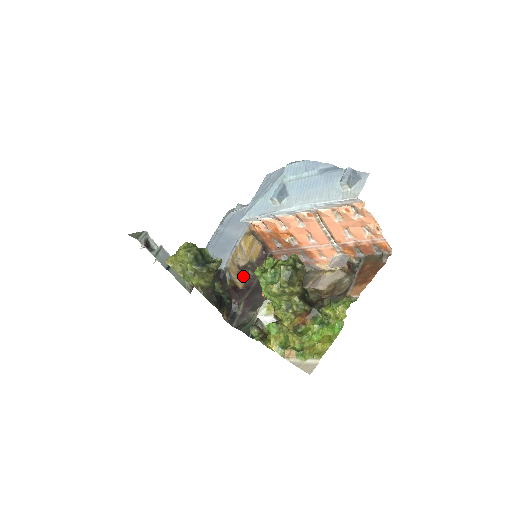
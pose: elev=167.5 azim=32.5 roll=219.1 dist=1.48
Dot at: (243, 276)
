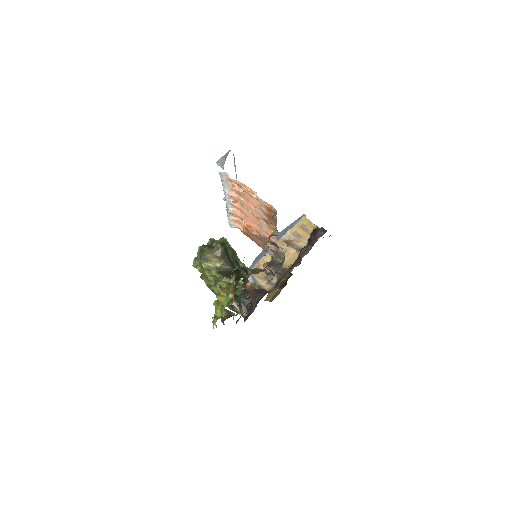
Dot at: (271, 280)
